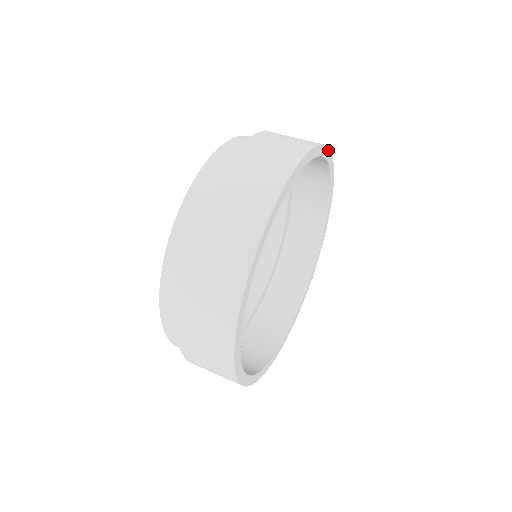
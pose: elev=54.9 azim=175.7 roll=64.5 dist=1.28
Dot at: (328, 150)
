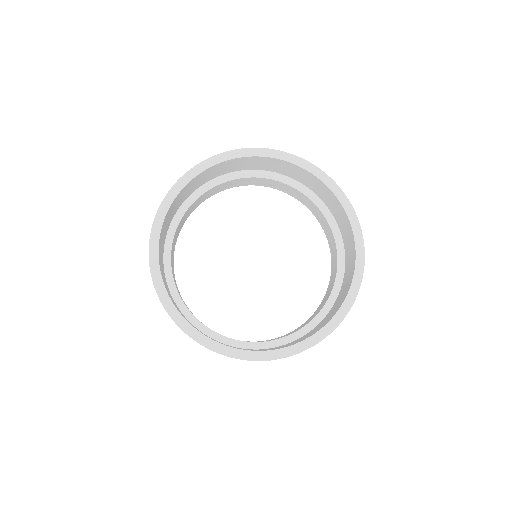
Dot at: (240, 150)
